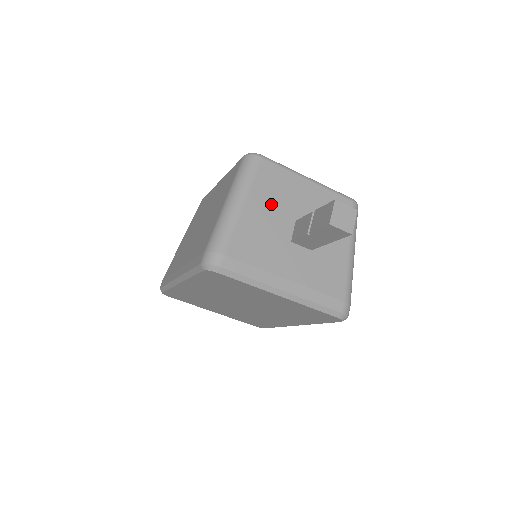
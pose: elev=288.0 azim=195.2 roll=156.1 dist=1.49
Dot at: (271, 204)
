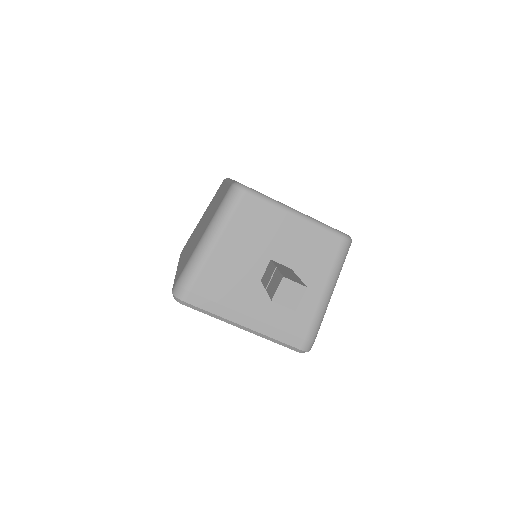
Dot at: (247, 242)
